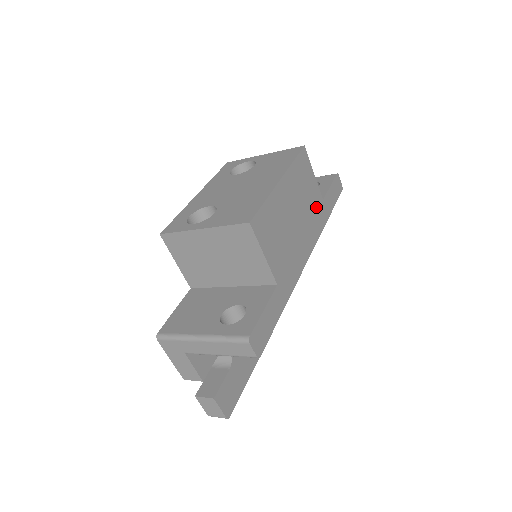
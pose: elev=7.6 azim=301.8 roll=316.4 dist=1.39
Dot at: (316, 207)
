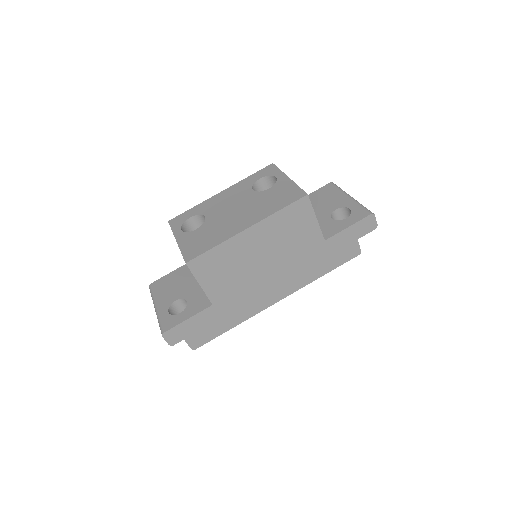
Dot at: (307, 247)
